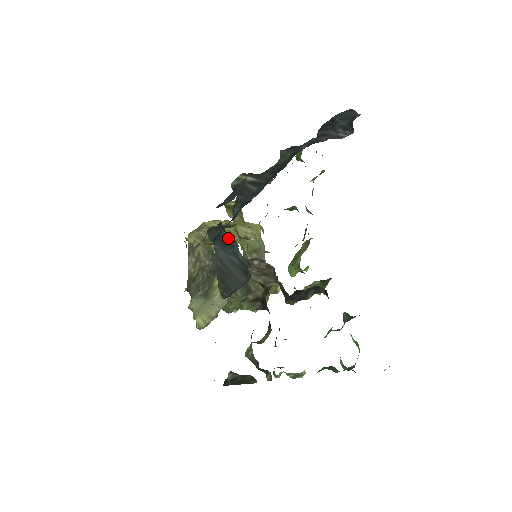
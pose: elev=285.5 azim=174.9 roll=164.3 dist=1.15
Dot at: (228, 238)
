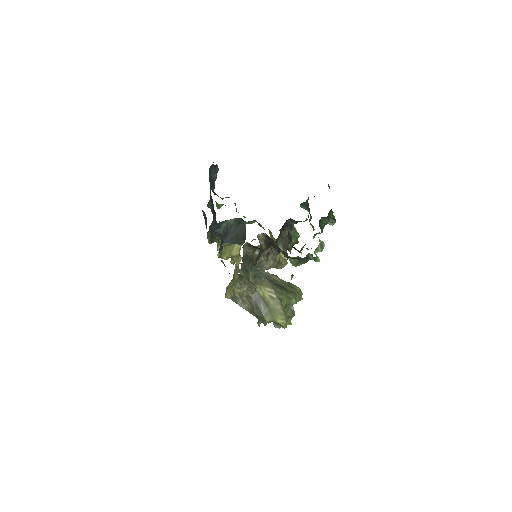
Dot at: (223, 230)
